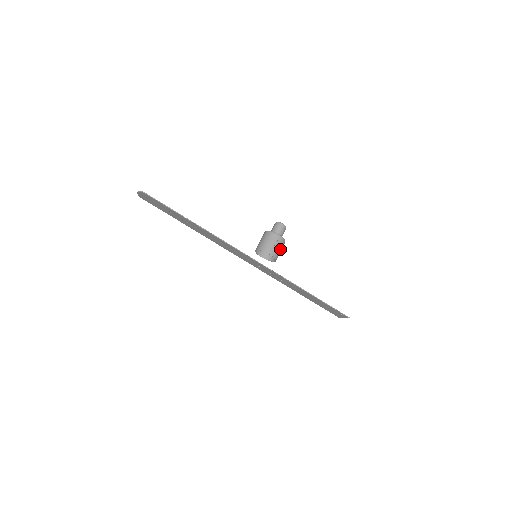
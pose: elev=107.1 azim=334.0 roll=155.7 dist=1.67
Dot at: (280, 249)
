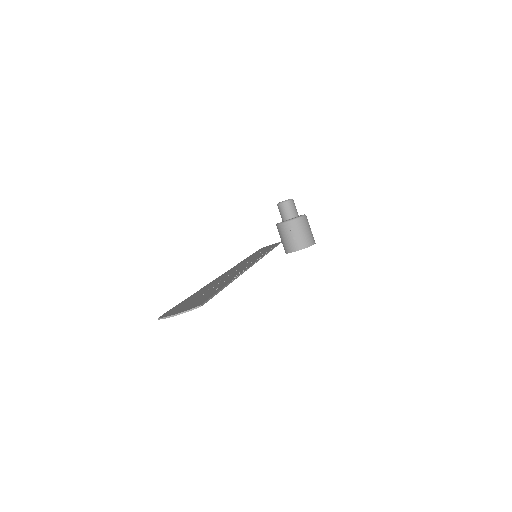
Dot at: occluded
